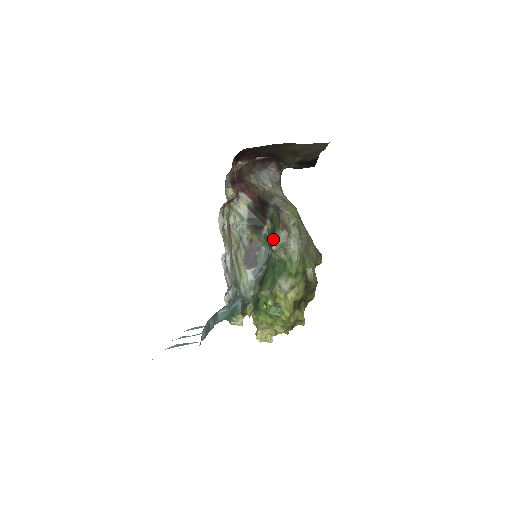
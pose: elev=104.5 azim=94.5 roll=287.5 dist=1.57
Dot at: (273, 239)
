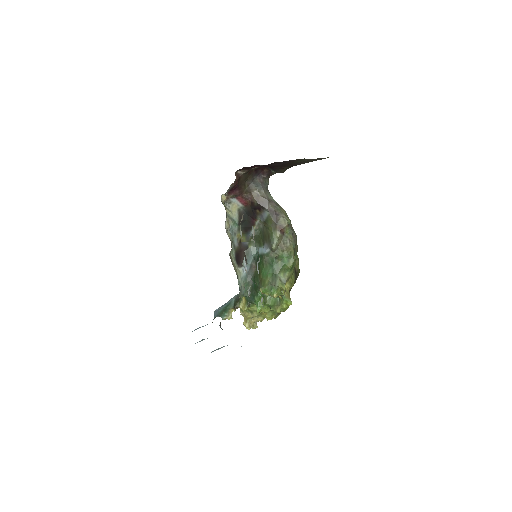
Dot at: (270, 239)
